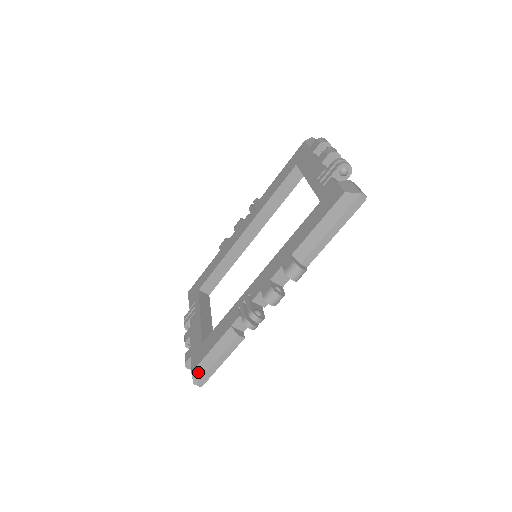
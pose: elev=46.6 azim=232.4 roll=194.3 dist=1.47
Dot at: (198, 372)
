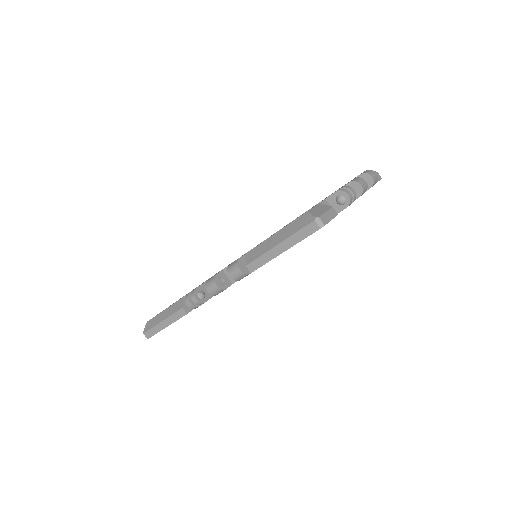
Dot at: (150, 324)
